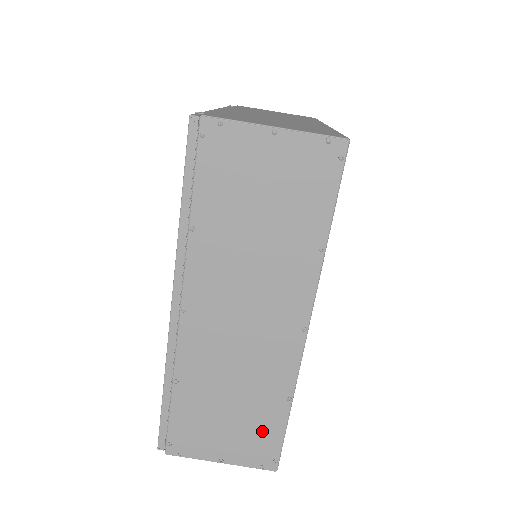
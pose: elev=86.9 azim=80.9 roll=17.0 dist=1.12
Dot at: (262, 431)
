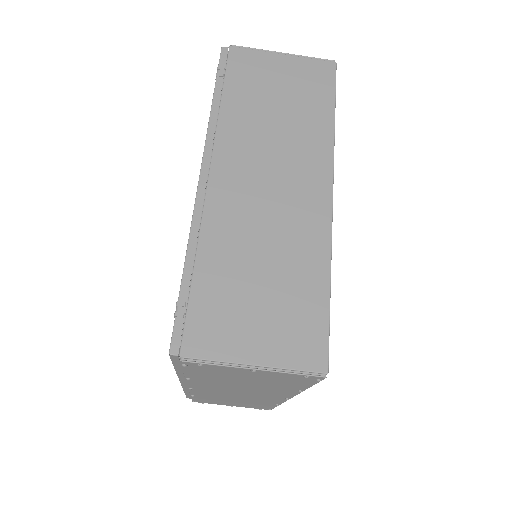
Dot at: (259, 406)
